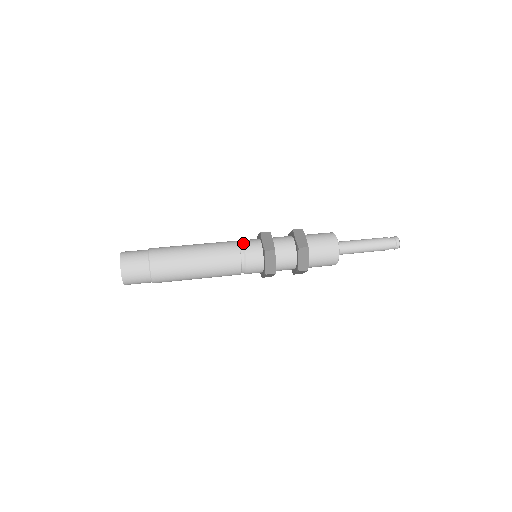
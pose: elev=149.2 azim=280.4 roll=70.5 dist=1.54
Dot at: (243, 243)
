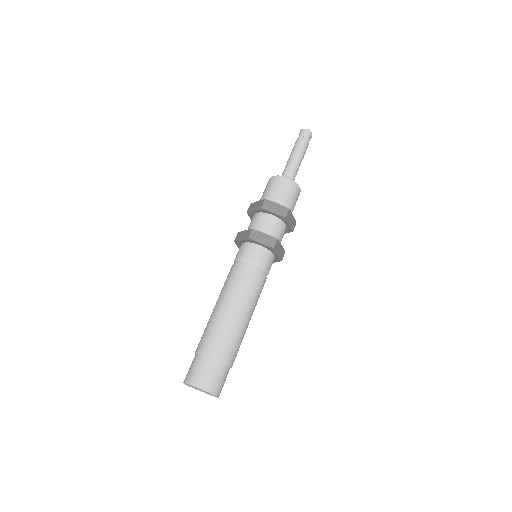
Dot at: (249, 261)
